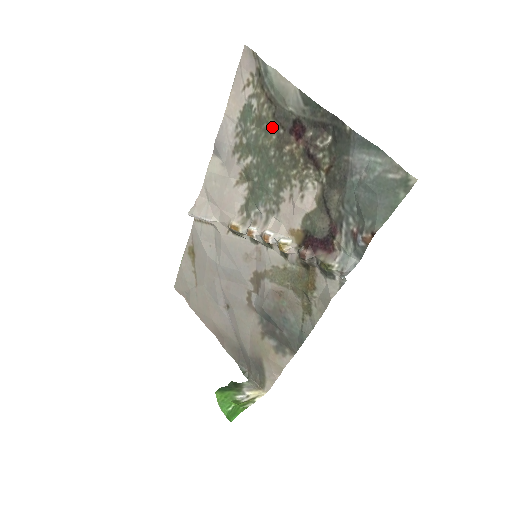
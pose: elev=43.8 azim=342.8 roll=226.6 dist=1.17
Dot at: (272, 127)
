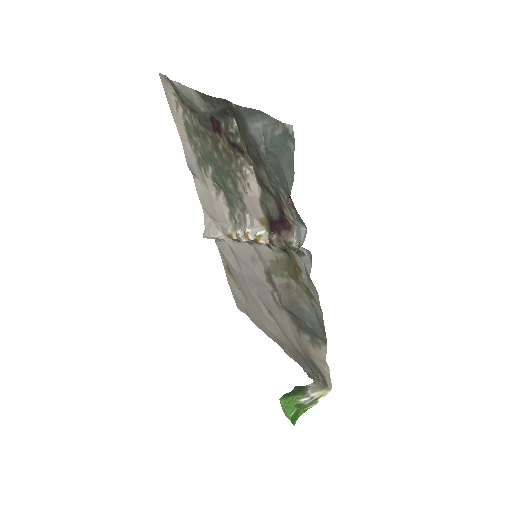
Dot at: (204, 133)
